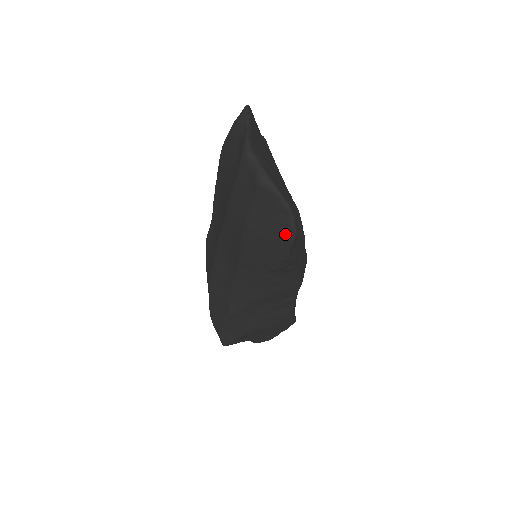
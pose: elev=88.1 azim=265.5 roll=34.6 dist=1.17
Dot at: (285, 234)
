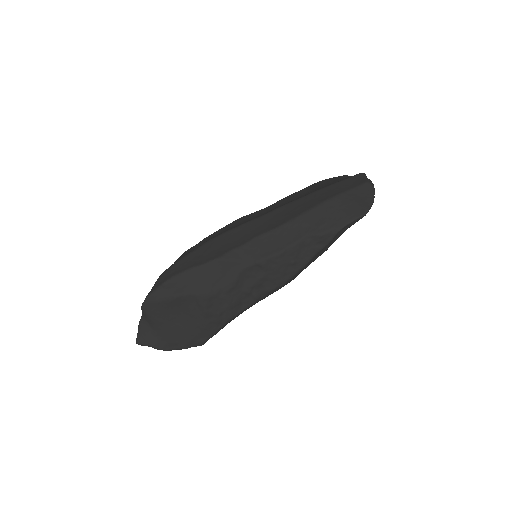
Dot at: (359, 211)
